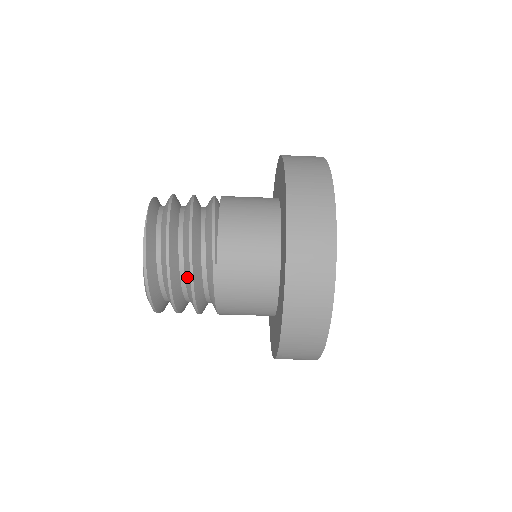
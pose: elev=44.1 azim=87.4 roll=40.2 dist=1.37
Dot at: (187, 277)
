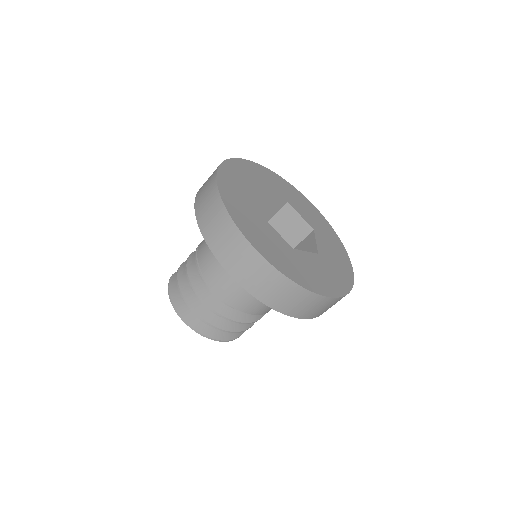
Dot at: occluded
